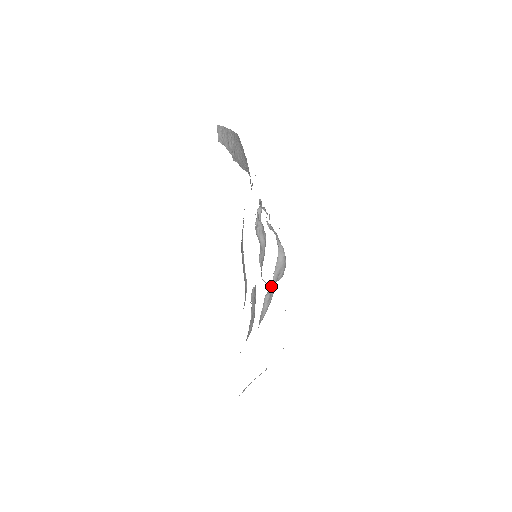
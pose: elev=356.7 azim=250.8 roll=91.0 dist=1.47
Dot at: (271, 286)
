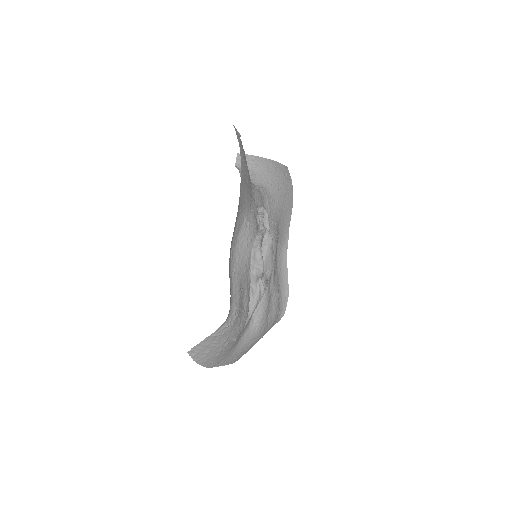
Dot at: (252, 279)
